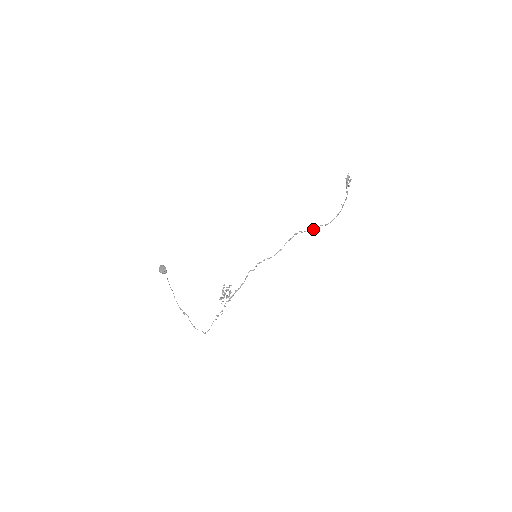
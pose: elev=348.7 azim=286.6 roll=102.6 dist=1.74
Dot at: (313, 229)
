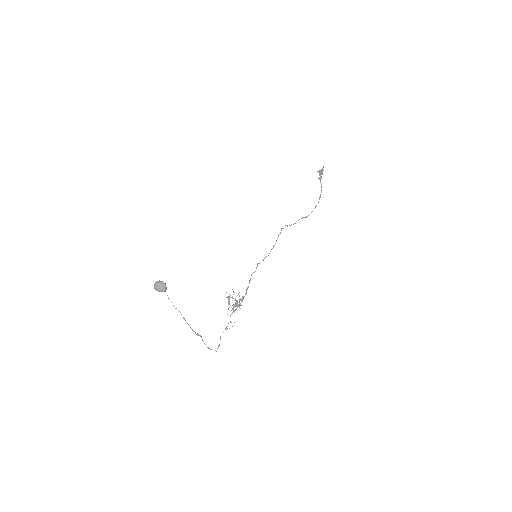
Dot at: occluded
